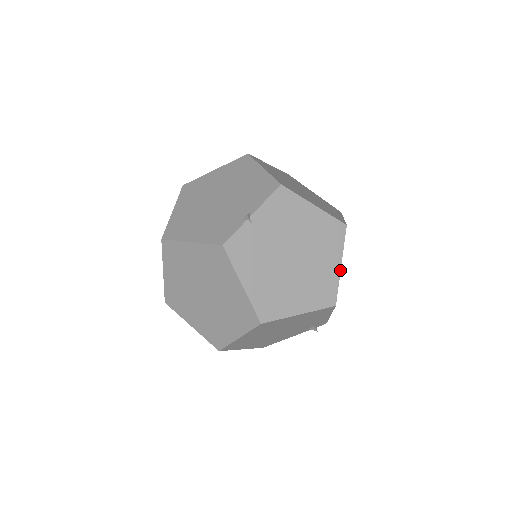
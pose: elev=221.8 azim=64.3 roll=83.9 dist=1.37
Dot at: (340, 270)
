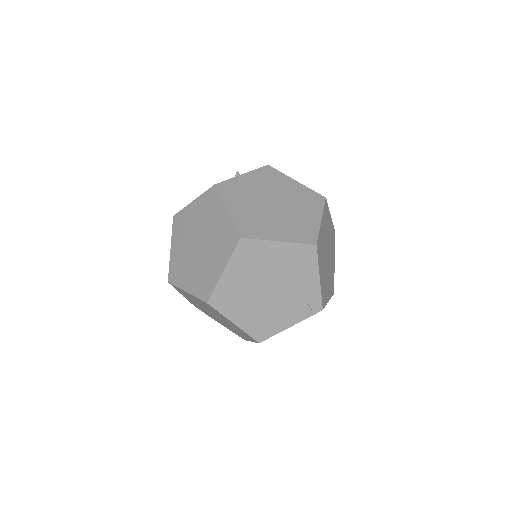
Dot at: (320, 223)
